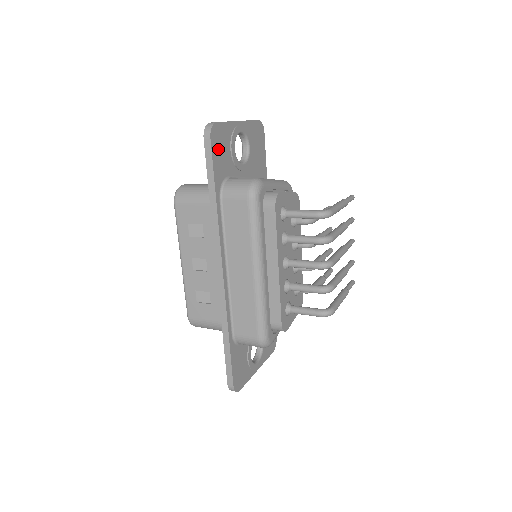
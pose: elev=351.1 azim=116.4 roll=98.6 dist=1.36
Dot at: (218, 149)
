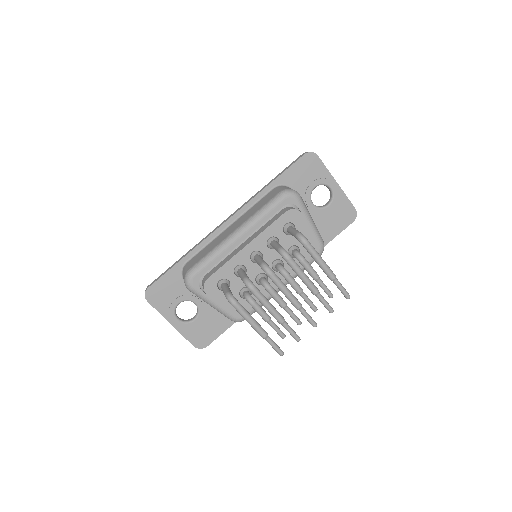
Dot at: (303, 167)
